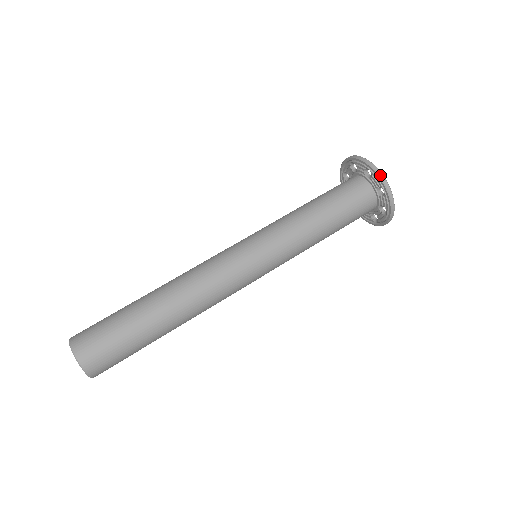
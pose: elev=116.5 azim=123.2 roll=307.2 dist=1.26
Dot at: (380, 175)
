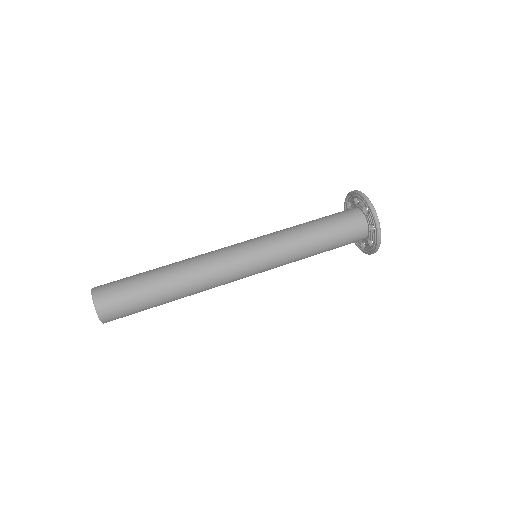
Dot at: (379, 241)
